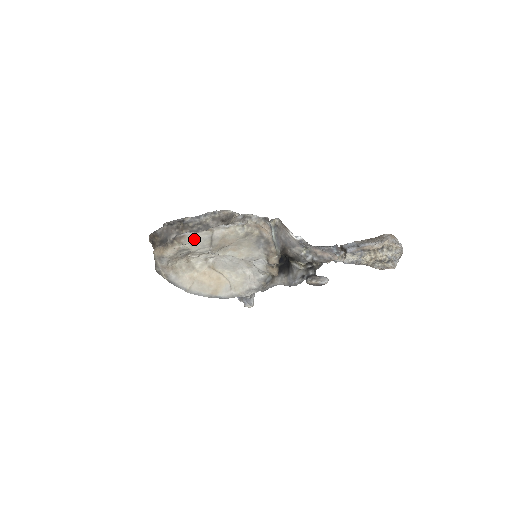
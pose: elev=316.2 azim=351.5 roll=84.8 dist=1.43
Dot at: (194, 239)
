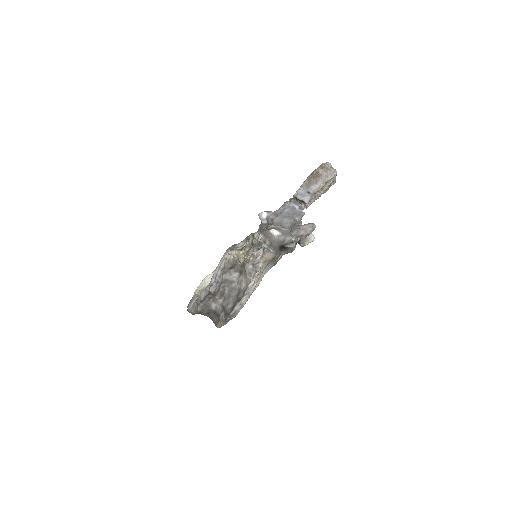
Dot at: (242, 307)
